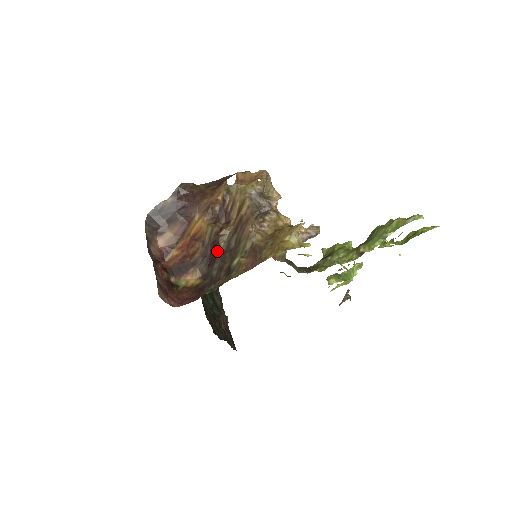
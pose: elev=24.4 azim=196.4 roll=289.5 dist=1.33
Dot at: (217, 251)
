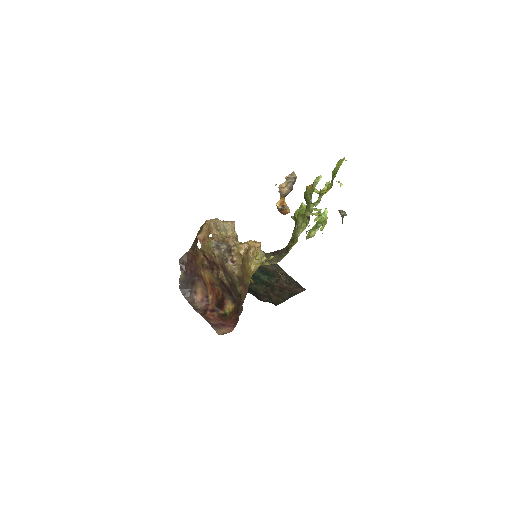
Dot at: (227, 286)
